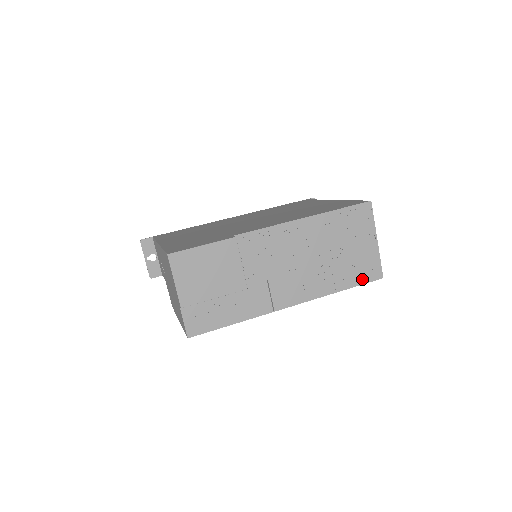
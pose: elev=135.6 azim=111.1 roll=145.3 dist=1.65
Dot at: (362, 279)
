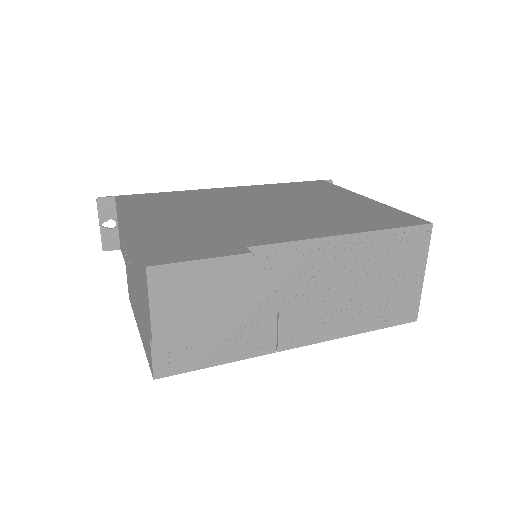
Dot at: (393, 320)
